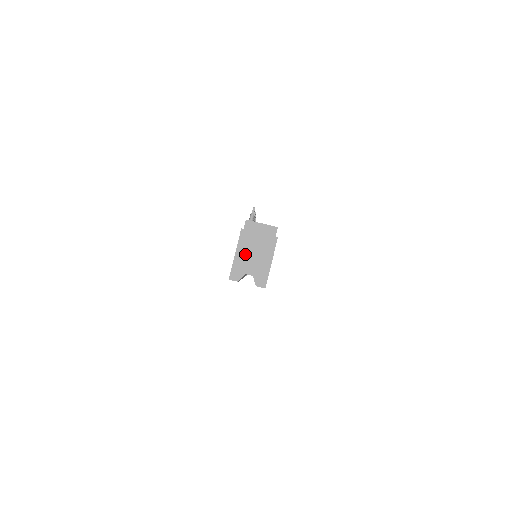
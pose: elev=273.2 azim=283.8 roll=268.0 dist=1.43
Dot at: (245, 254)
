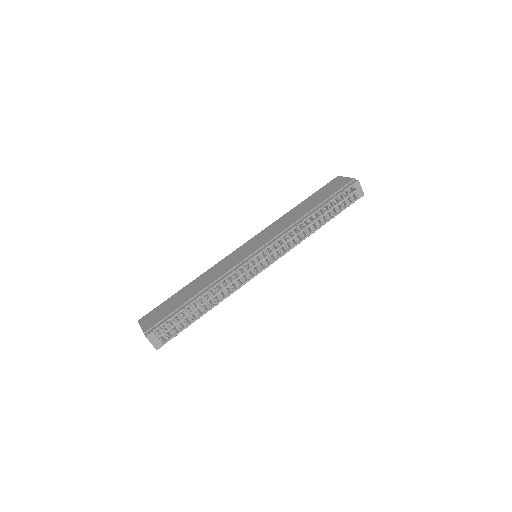
Dot at: occluded
